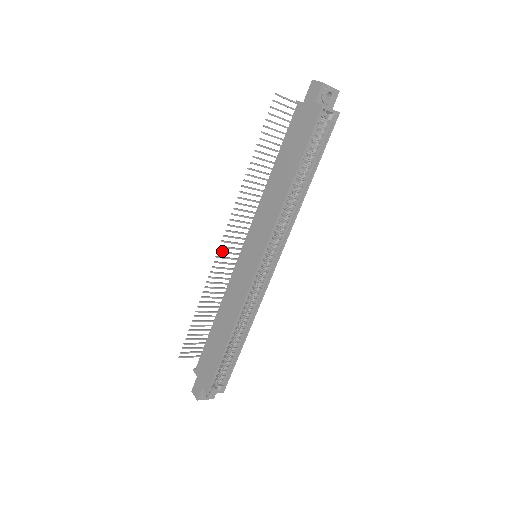
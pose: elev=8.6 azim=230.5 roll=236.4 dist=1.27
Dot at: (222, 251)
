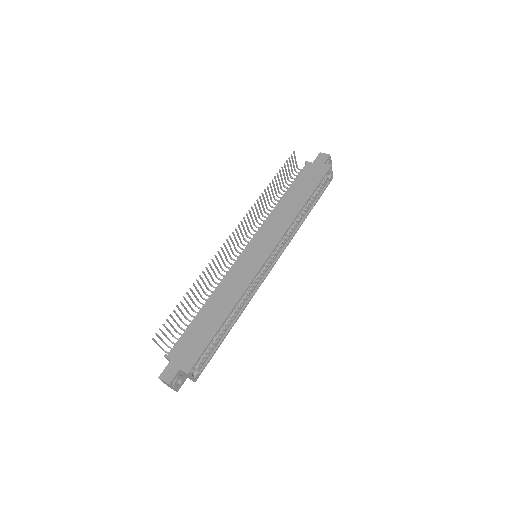
Dot at: (225, 246)
